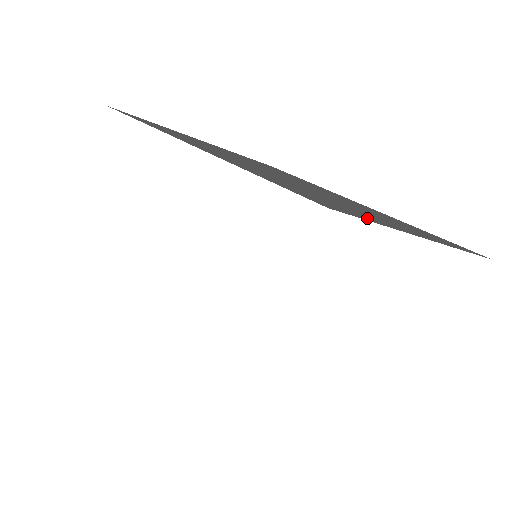
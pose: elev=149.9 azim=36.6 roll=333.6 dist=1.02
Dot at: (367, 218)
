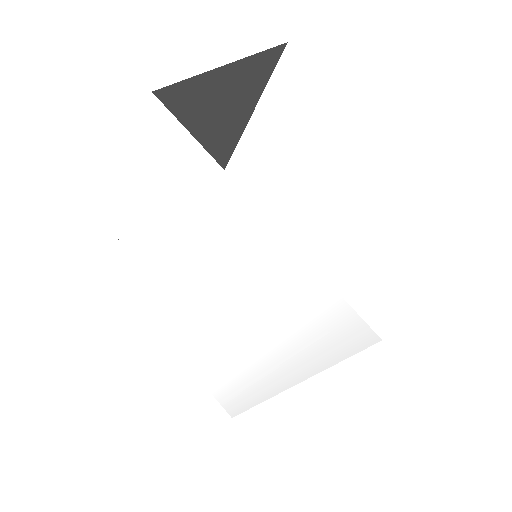
Dot at: occluded
